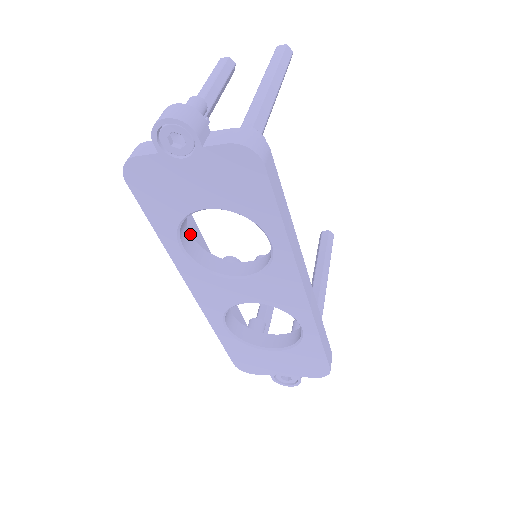
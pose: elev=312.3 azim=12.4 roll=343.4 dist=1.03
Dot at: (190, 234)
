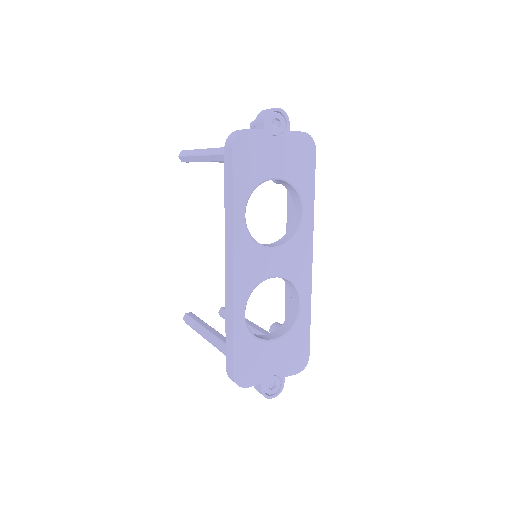
Dot at: occluded
